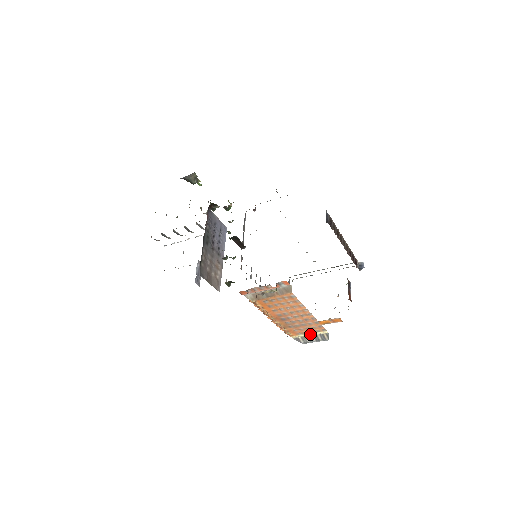
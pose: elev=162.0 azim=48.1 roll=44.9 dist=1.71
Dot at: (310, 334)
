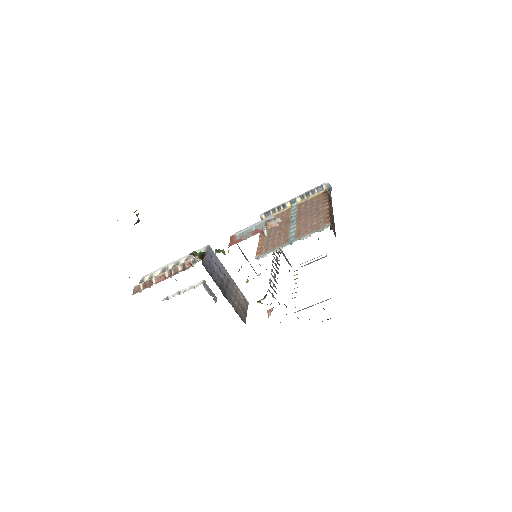
Dot at: occluded
